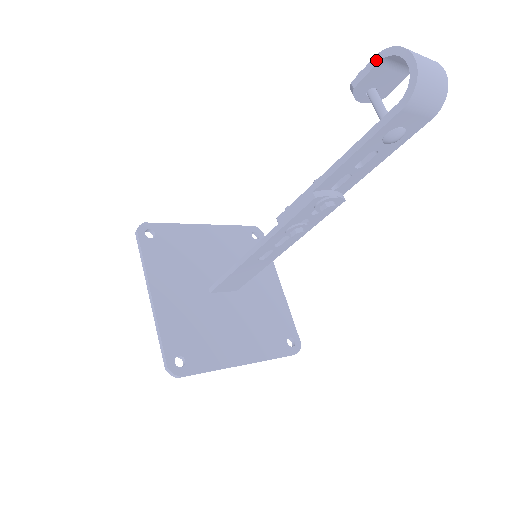
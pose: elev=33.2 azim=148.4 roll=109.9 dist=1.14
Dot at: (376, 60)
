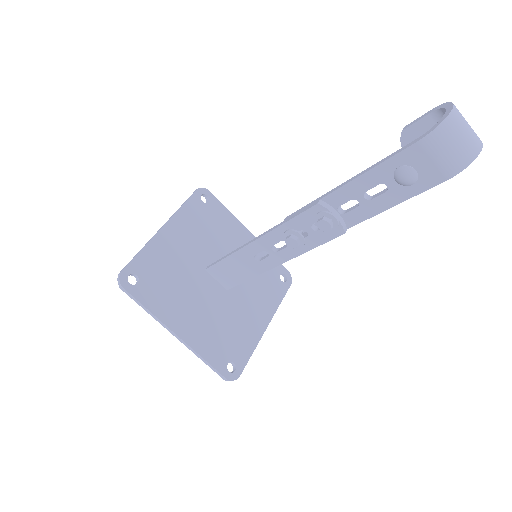
Dot at: (430, 112)
